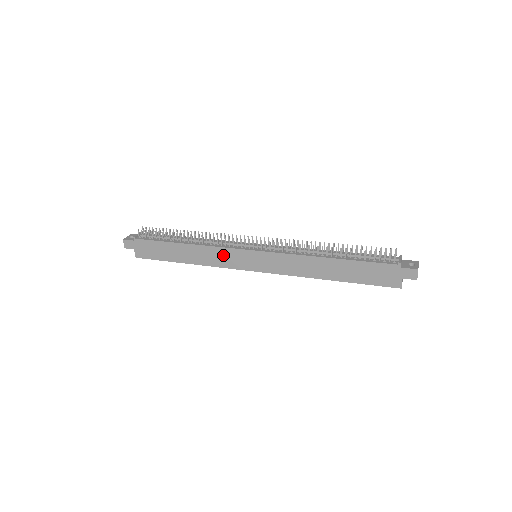
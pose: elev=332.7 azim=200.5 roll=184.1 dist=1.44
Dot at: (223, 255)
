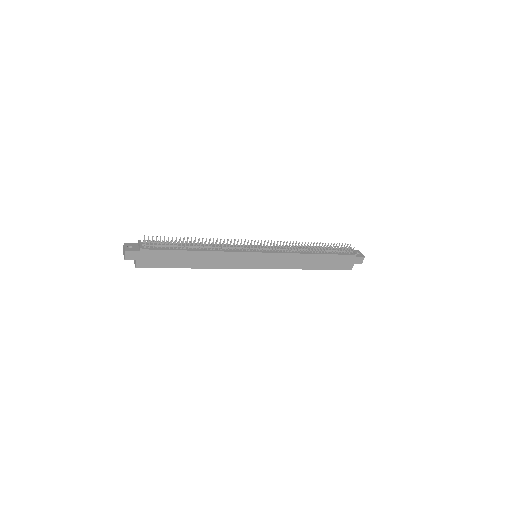
Dot at: (233, 258)
